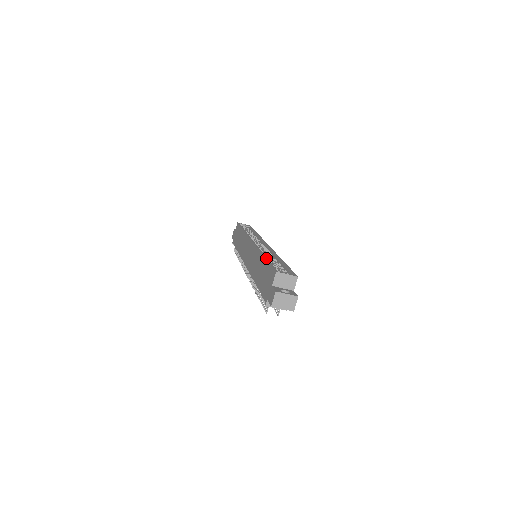
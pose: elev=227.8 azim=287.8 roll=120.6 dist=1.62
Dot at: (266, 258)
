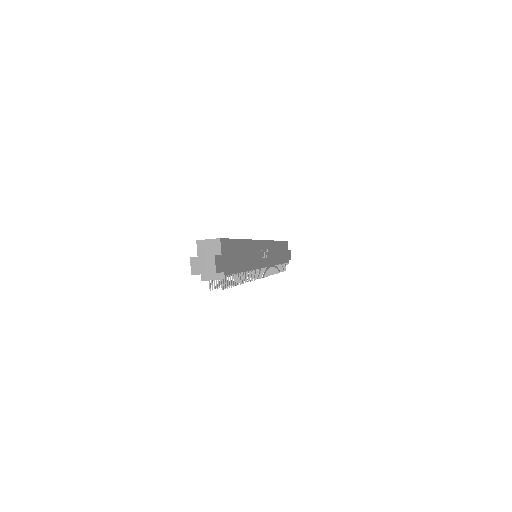
Dot at: occluded
